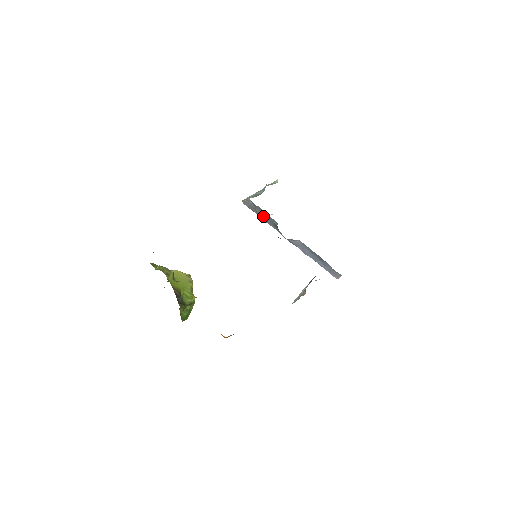
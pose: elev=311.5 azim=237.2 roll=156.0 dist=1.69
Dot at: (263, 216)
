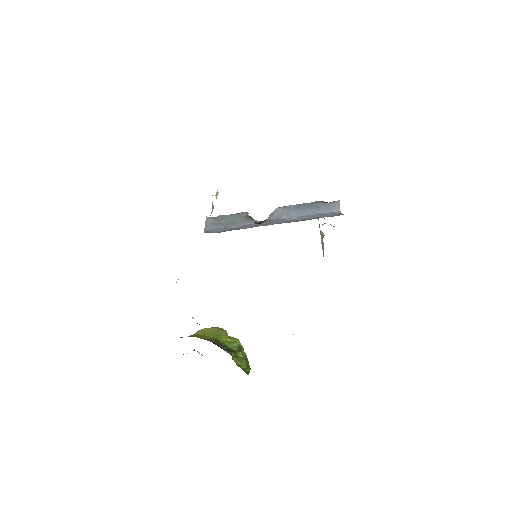
Dot at: (231, 221)
